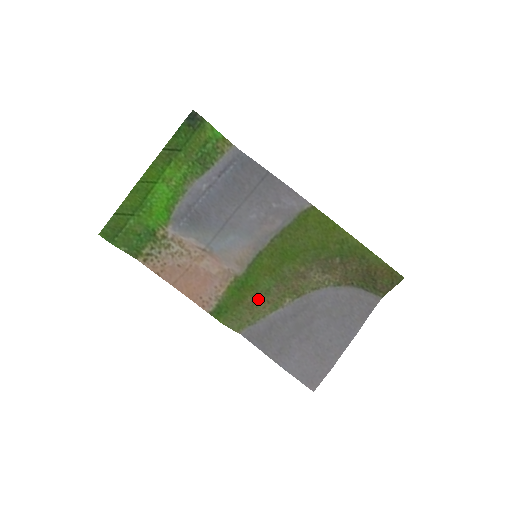
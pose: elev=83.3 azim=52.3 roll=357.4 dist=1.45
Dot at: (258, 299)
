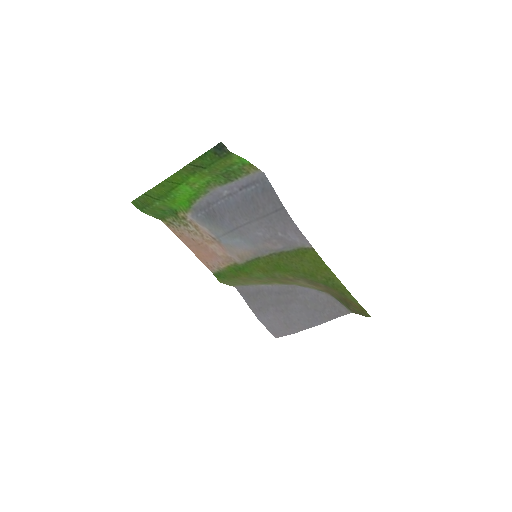
Dot at: (251, 279)
